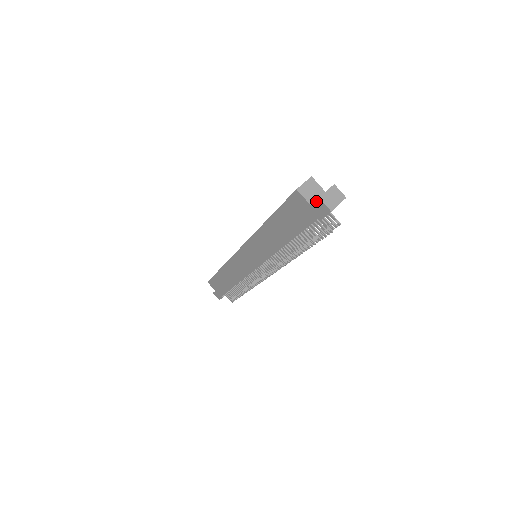
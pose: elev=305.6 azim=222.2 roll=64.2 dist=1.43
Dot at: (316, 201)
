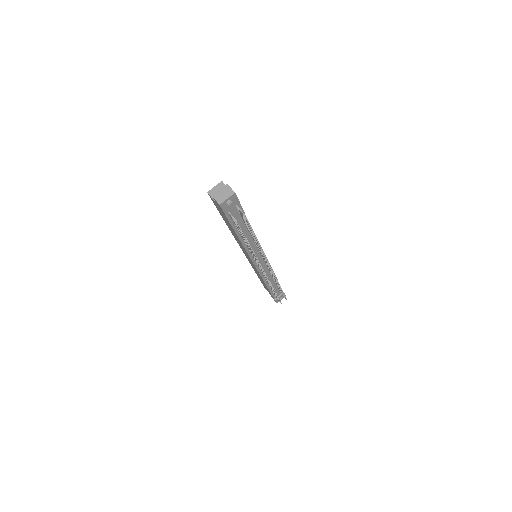
Dot at: occluded
